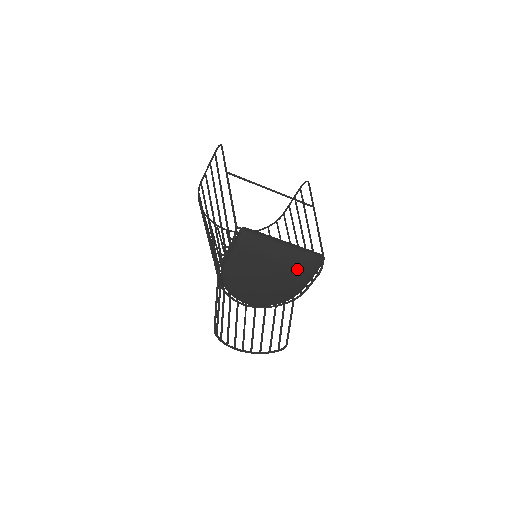
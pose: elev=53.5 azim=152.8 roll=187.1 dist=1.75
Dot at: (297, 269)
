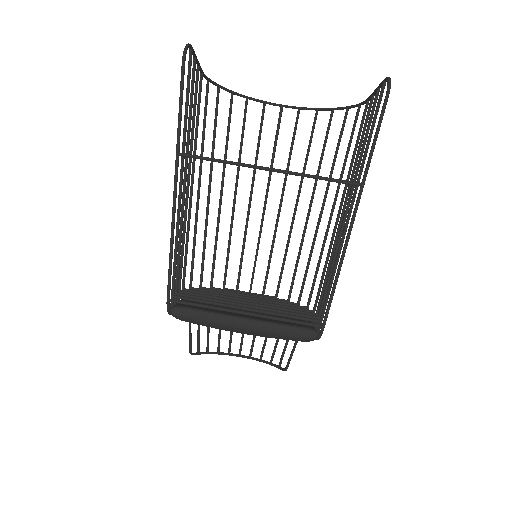
Dot at: occluded
